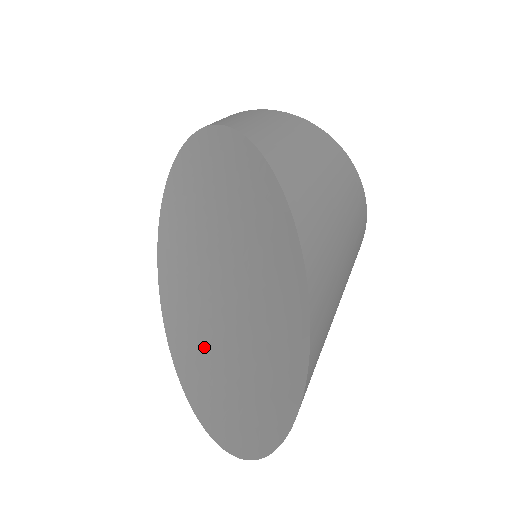
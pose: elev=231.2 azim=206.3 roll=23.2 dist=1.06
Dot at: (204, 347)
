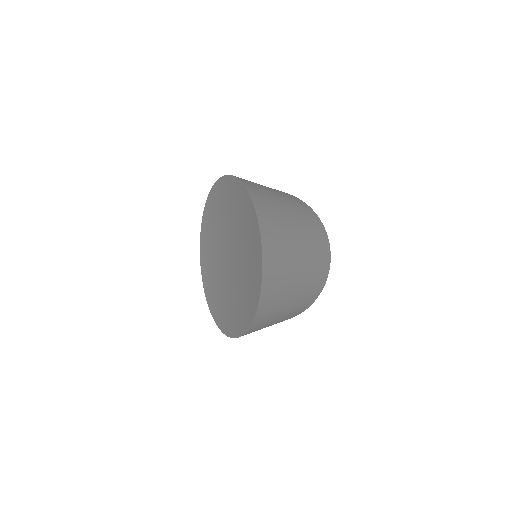
Dot at: (237, 297)
